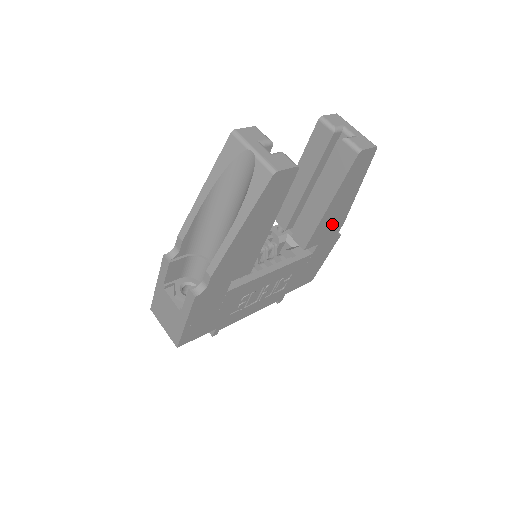
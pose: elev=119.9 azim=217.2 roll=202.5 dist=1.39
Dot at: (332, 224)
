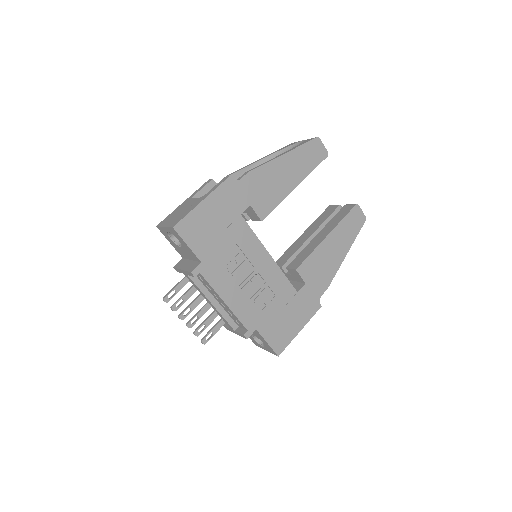
Dot at: (322, 270)
